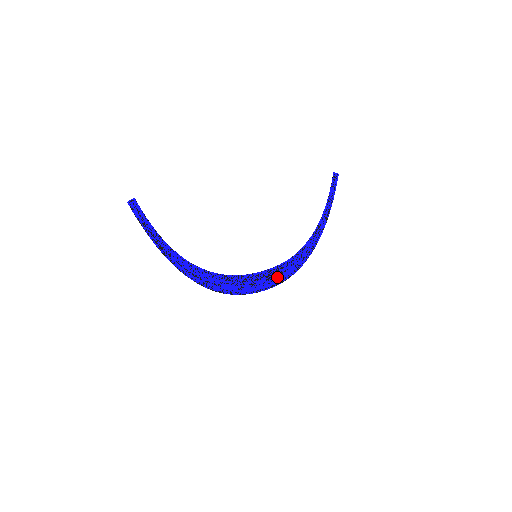
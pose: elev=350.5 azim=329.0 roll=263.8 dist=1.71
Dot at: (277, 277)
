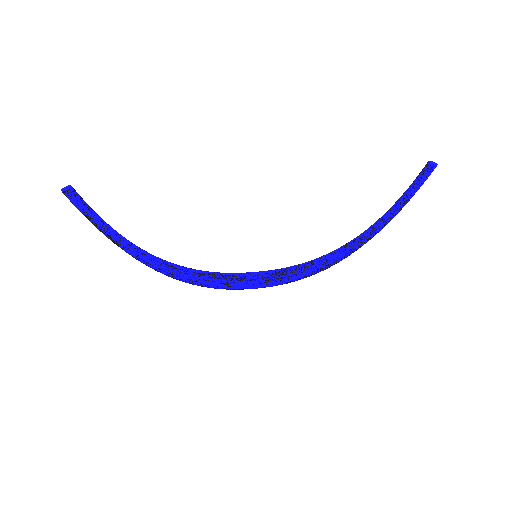
Dot at: (282, 279)
